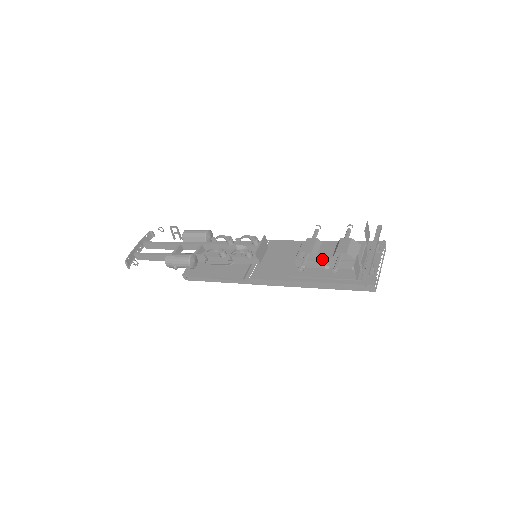
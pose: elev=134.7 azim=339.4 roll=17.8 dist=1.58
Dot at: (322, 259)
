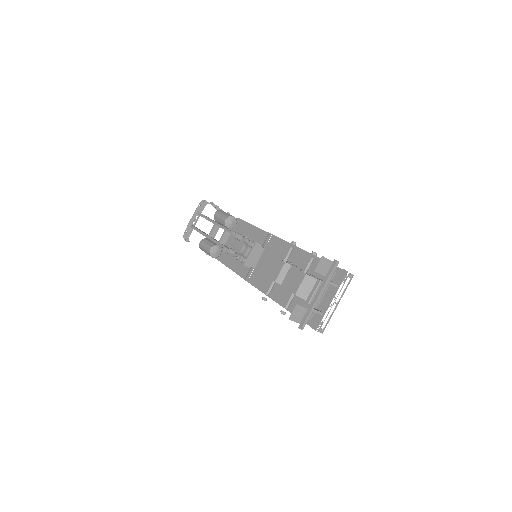
Dot at: (285, 288)
